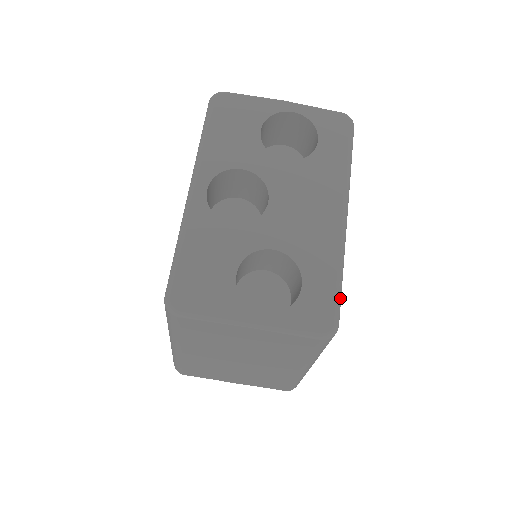
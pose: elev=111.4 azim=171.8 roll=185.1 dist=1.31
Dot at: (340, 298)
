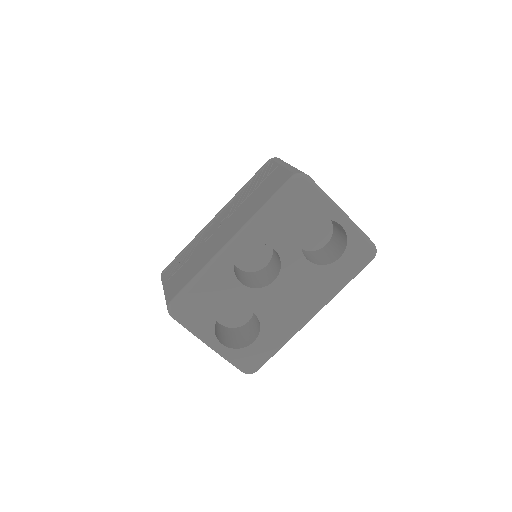
Dot at: occluded
